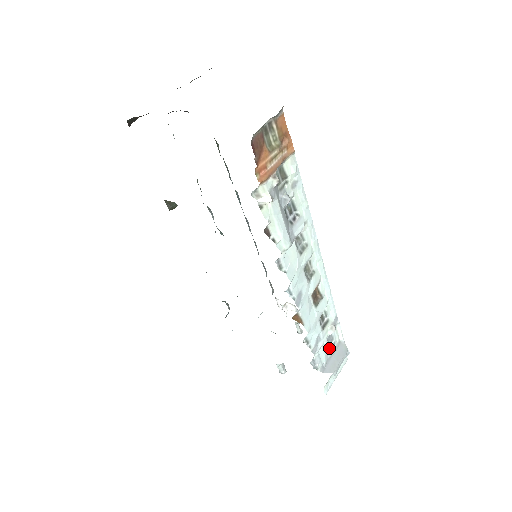
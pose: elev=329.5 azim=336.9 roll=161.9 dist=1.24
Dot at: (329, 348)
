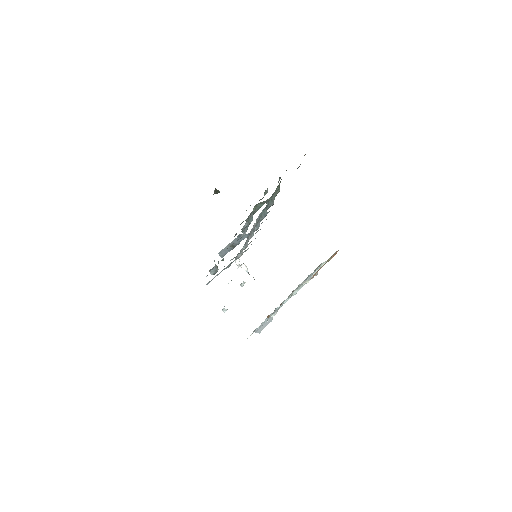
Dot at: occluded
